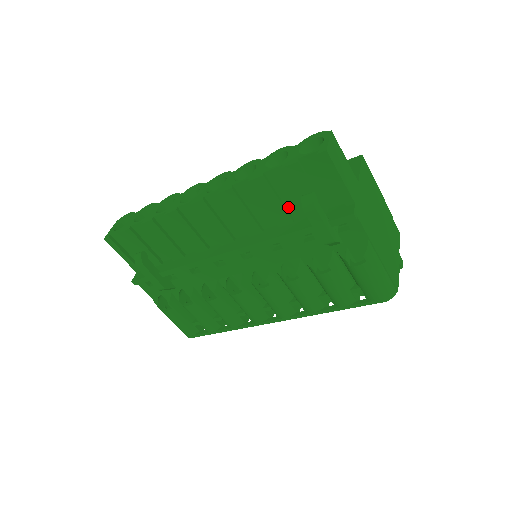
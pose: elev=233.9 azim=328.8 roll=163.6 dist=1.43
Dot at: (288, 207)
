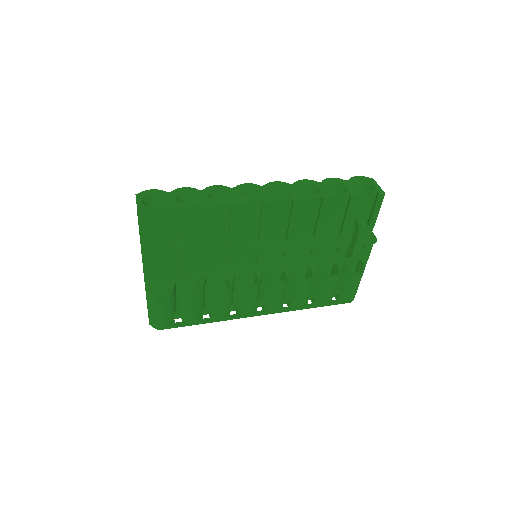
Dot at: (328, 224)
